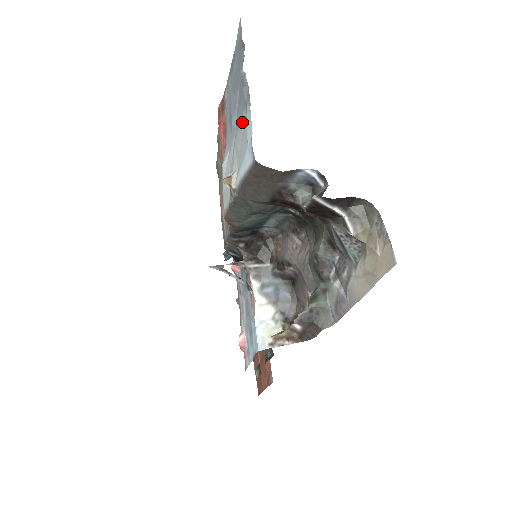
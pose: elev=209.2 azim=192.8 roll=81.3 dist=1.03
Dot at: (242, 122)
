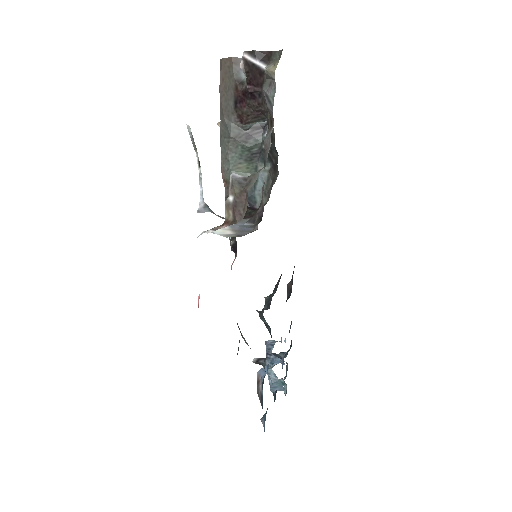
Dot at: occluded
